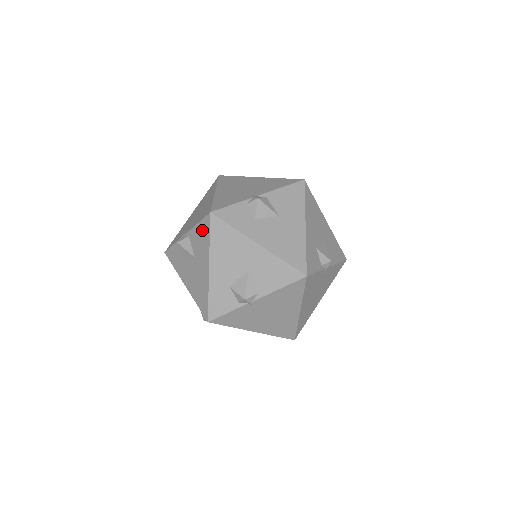
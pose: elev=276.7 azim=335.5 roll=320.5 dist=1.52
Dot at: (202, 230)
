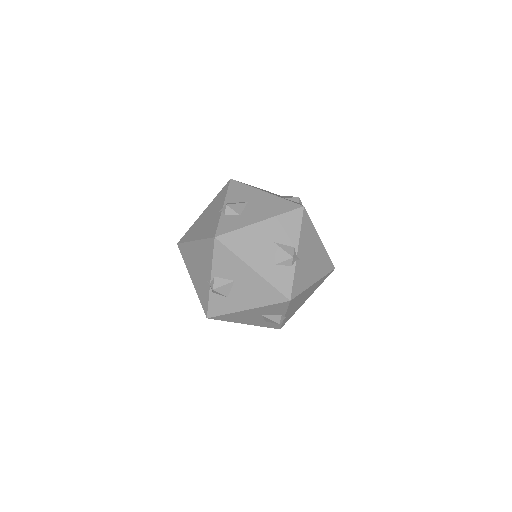
Dot at: occluded
